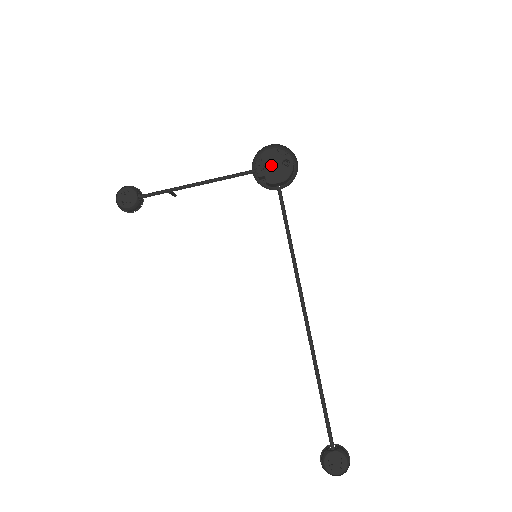
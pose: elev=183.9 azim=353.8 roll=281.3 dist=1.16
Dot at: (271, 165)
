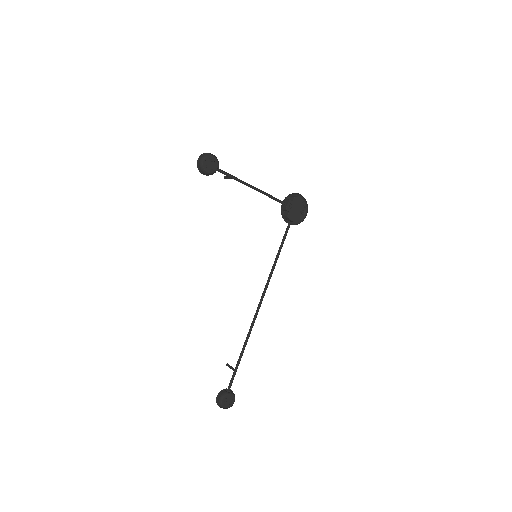
Dot at: (296, 208)
